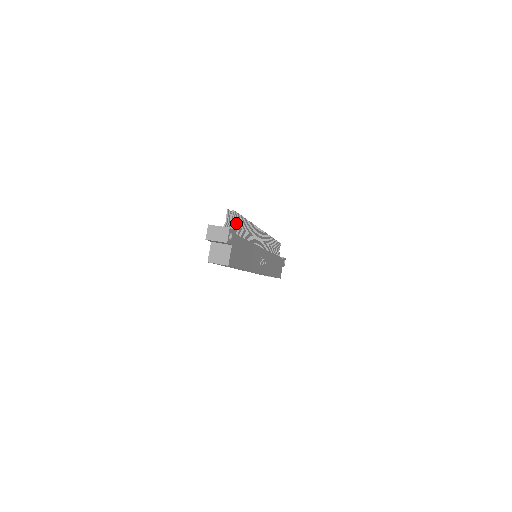
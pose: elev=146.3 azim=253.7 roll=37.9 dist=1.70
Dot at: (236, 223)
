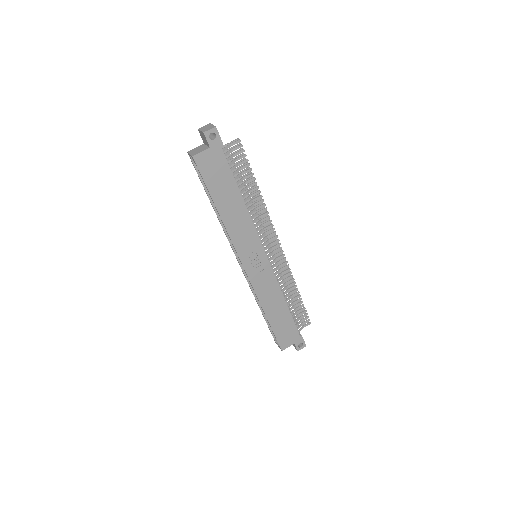
Dot at: (238, 159)
